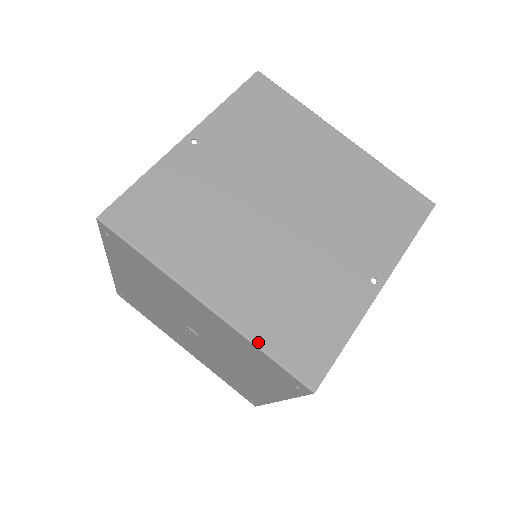
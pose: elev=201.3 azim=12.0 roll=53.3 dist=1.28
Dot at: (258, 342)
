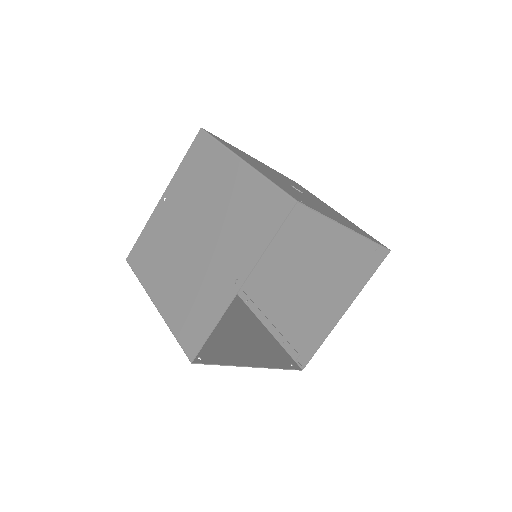
Dot at: (172, 329)
